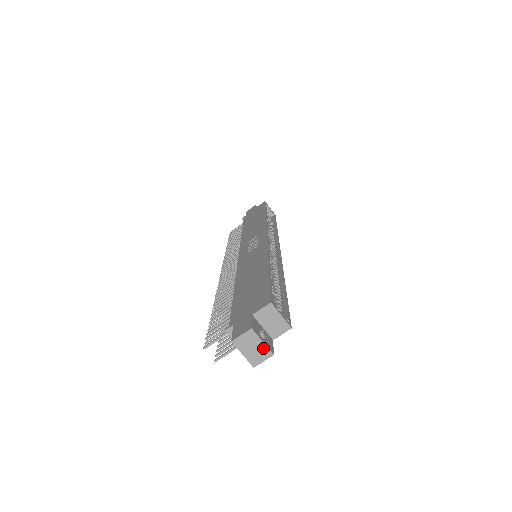
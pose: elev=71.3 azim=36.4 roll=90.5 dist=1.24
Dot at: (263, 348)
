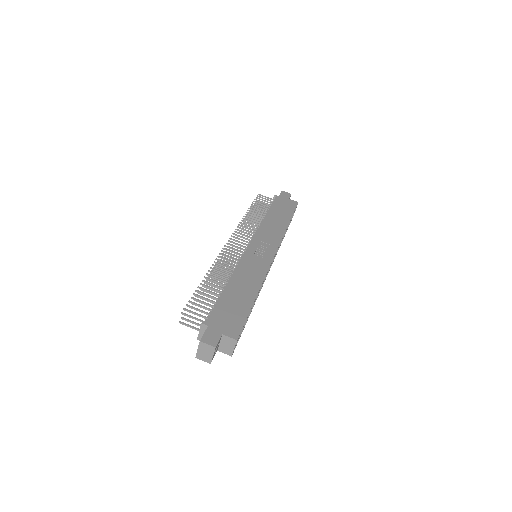
Dot at: (210, 357)
